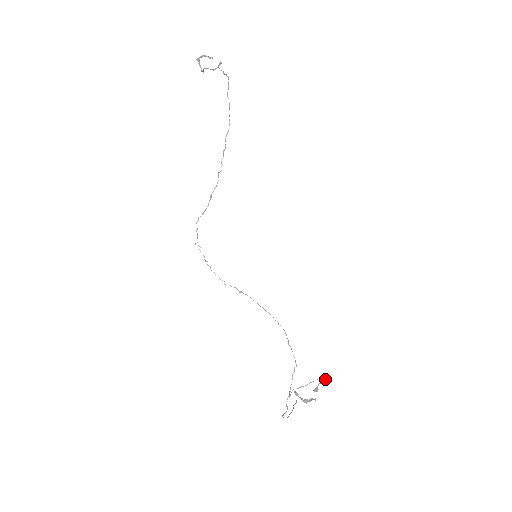
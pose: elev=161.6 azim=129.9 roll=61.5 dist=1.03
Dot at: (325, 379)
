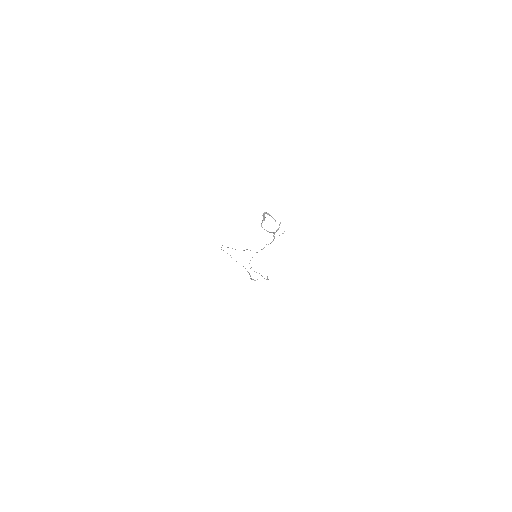
Dot at: occluded
